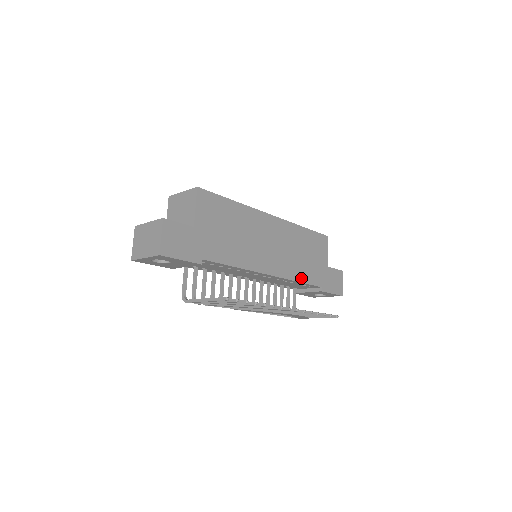
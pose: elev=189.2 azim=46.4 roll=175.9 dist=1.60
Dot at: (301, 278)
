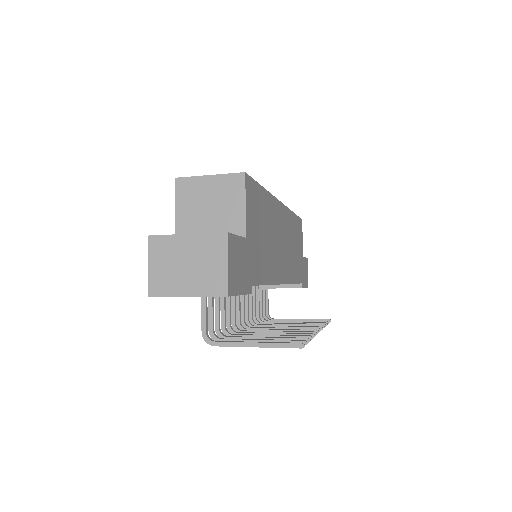
Dot at: (294, 278)
